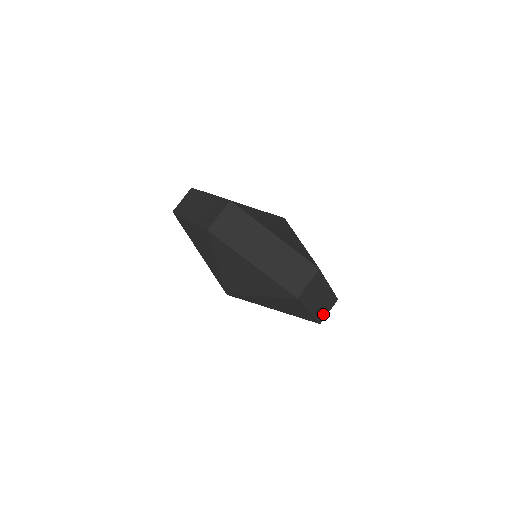
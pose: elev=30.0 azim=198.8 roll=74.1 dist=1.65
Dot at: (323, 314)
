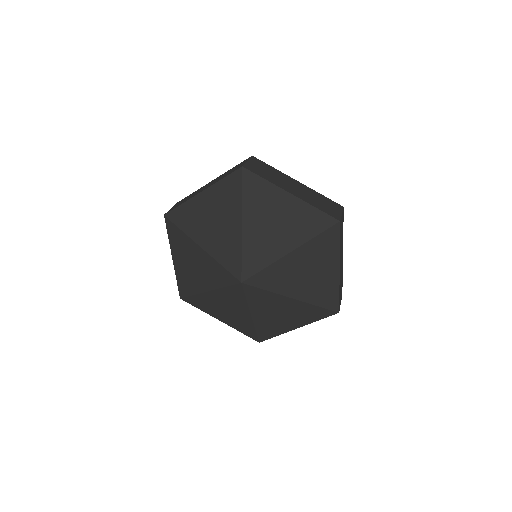
Dot at: (340, 298)
